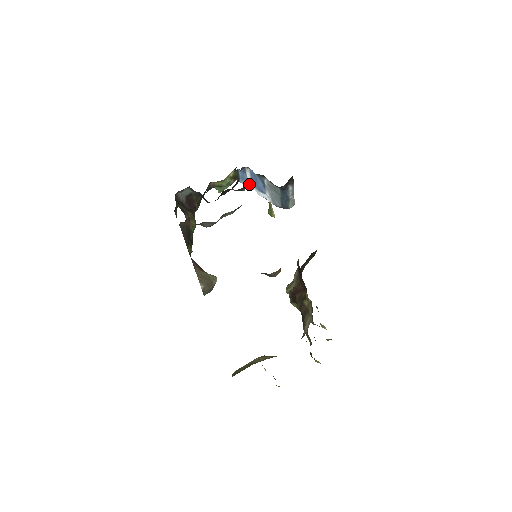
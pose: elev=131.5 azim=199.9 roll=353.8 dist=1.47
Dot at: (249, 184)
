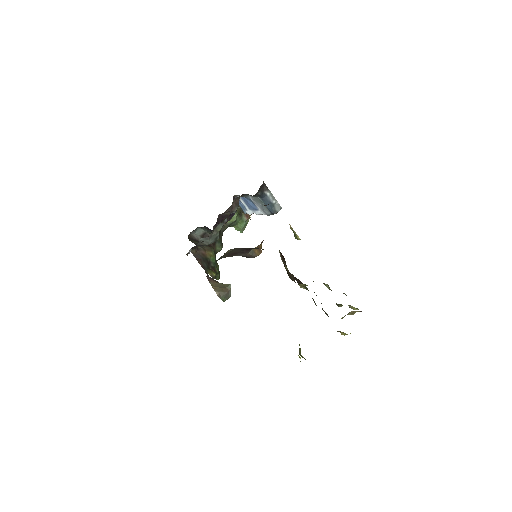
Dot at: (248, 210)
